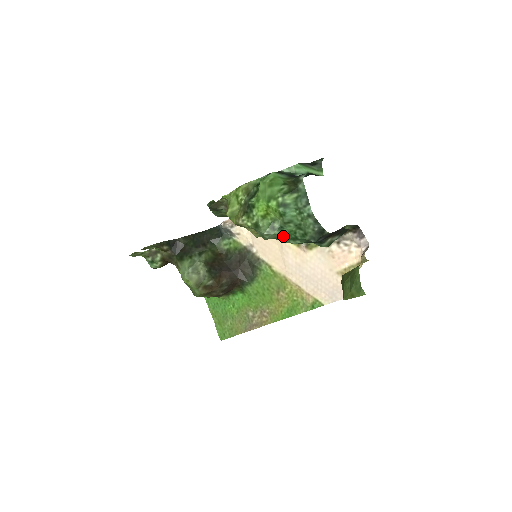
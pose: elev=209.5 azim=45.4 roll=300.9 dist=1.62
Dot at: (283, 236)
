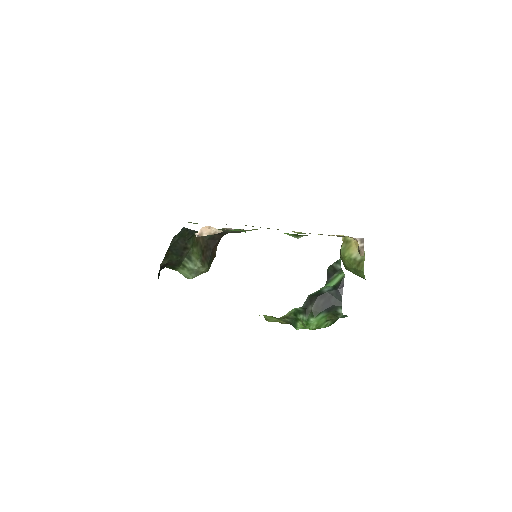
Dot at: occluded
